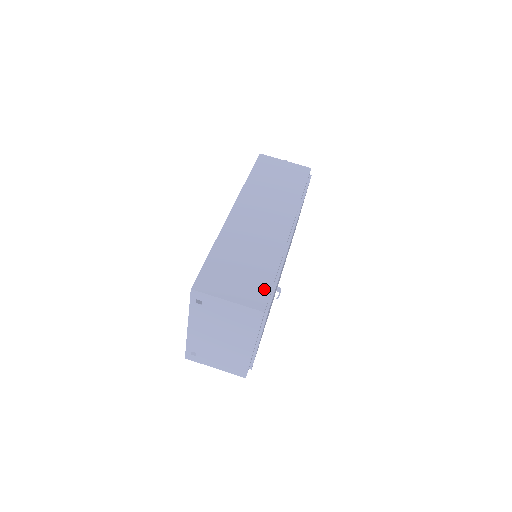
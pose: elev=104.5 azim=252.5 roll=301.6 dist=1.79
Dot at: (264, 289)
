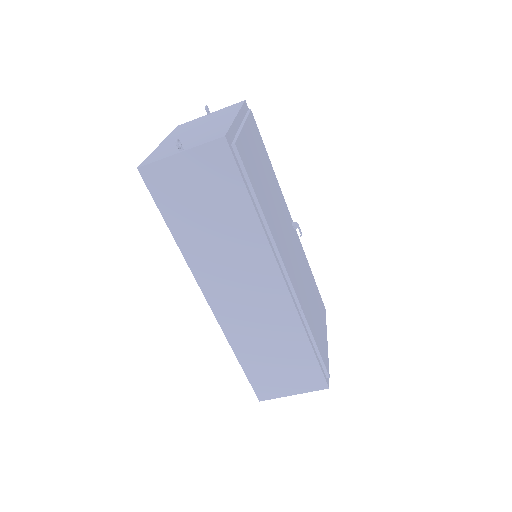
Dot at: (314, 370)
